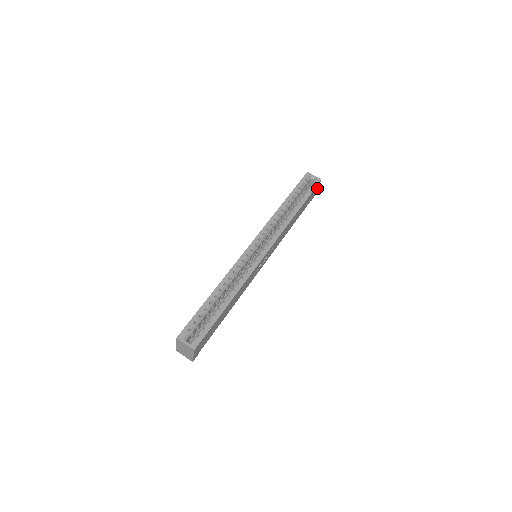
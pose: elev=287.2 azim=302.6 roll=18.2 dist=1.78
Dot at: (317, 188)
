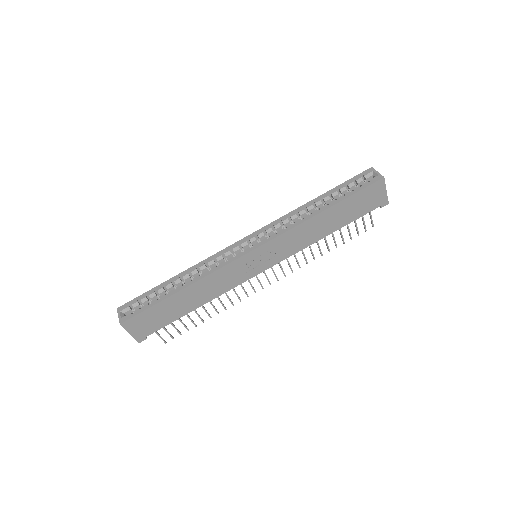
Dot at: (384, 190)
